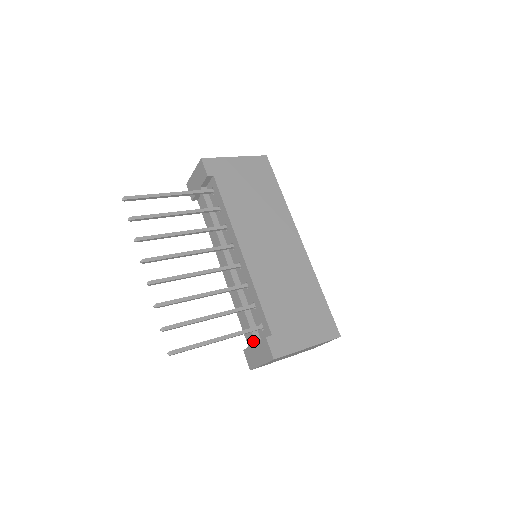
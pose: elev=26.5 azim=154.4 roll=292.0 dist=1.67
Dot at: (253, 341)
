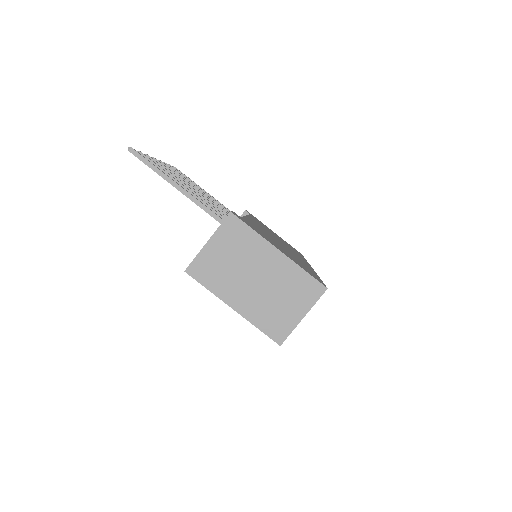
Dot at: occluded
